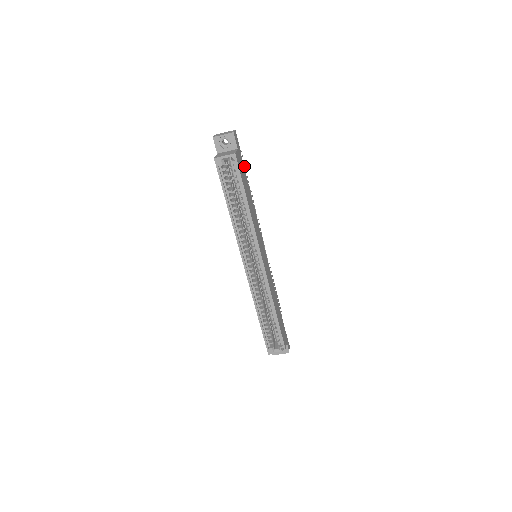
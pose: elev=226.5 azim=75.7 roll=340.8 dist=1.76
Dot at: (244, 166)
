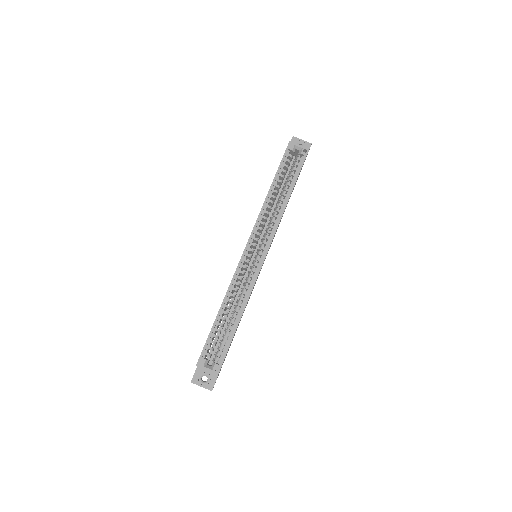
Dot at: occluded
